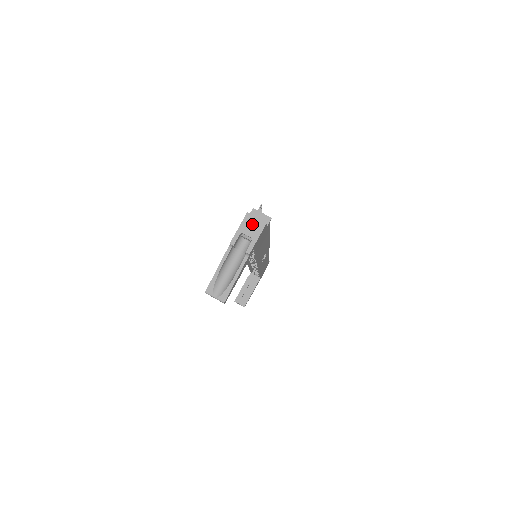
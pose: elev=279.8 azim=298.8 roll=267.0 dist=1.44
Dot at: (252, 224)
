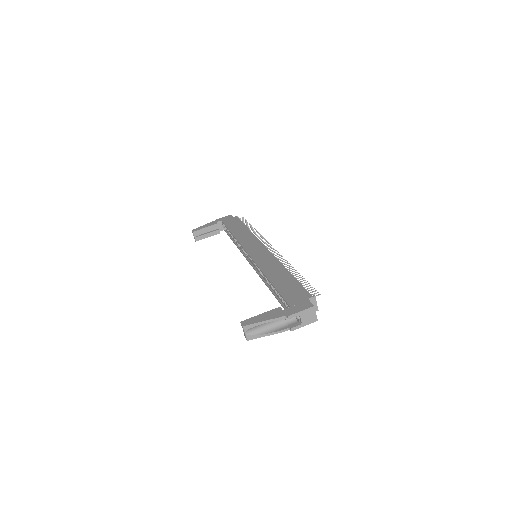
Dot at: (310, 315)
